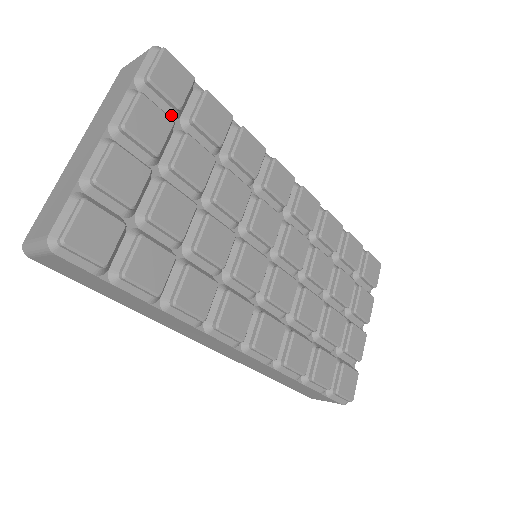
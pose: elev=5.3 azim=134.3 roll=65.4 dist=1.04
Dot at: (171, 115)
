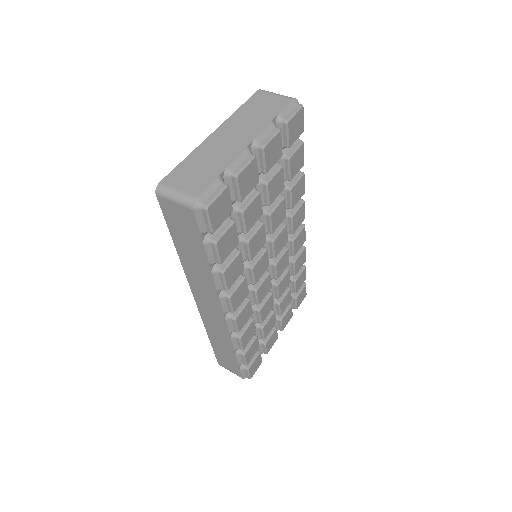
Dot at: occluded
